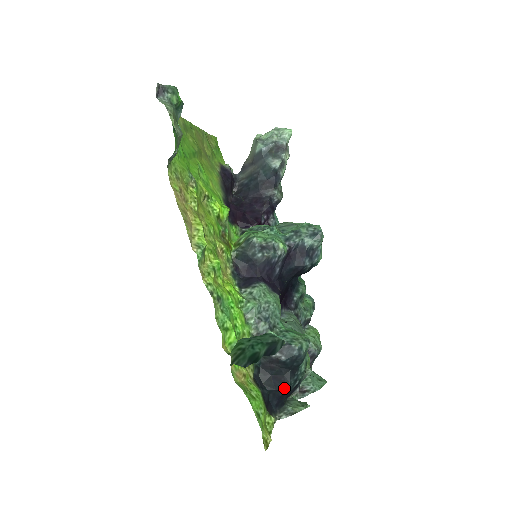
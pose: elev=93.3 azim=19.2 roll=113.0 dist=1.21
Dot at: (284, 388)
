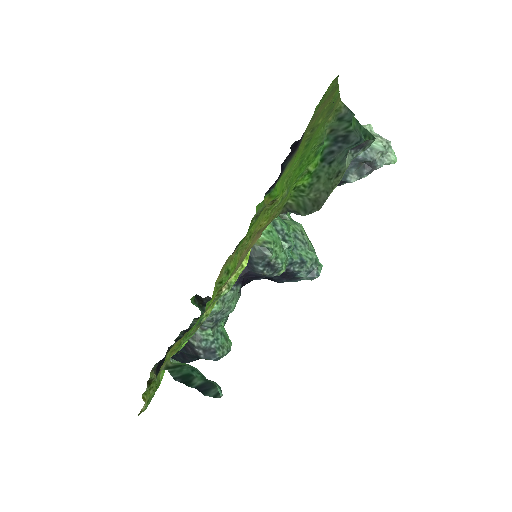
Dot at: (181, 361)
